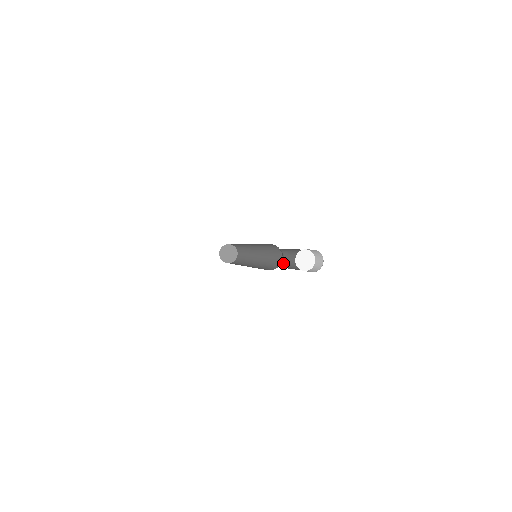
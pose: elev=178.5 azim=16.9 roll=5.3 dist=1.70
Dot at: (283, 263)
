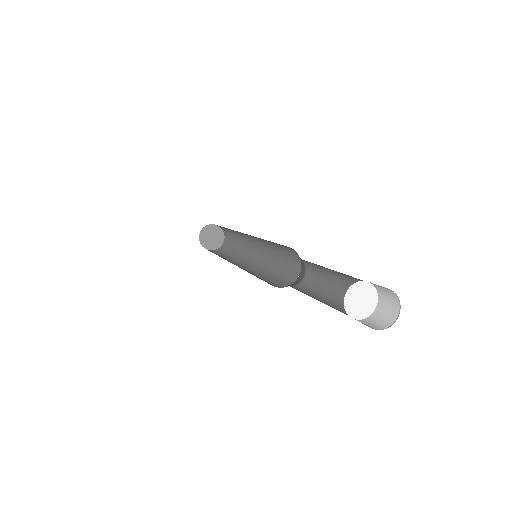
Dot at: (301, 284)
